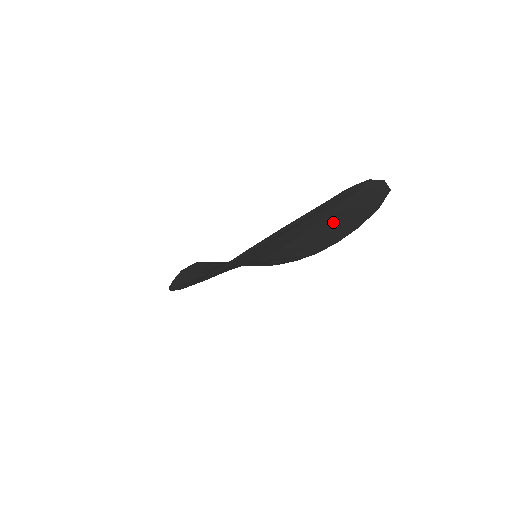
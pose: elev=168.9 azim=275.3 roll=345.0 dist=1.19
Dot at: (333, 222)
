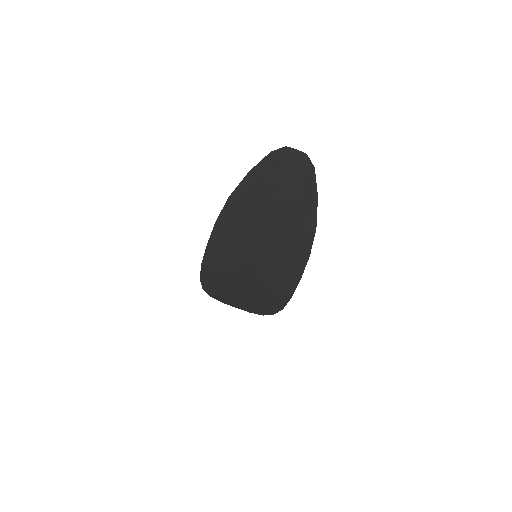
Dot at: (291, 205)
